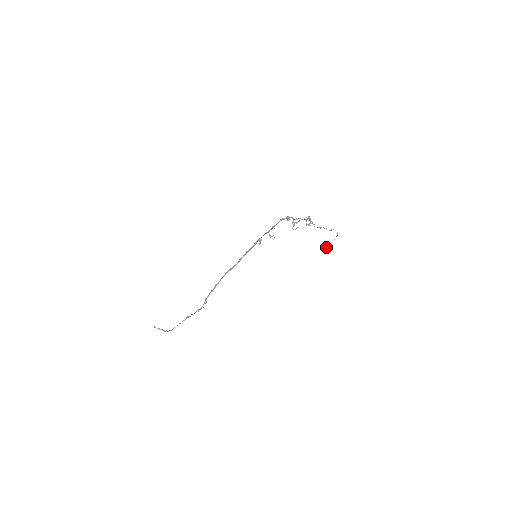
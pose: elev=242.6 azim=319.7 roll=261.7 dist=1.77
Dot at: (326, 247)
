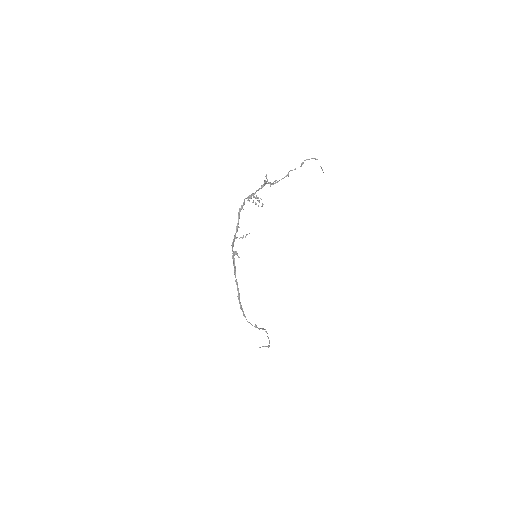
Dot at: occluded
